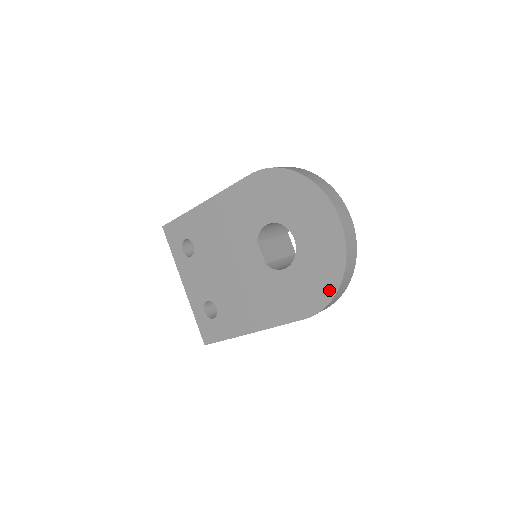
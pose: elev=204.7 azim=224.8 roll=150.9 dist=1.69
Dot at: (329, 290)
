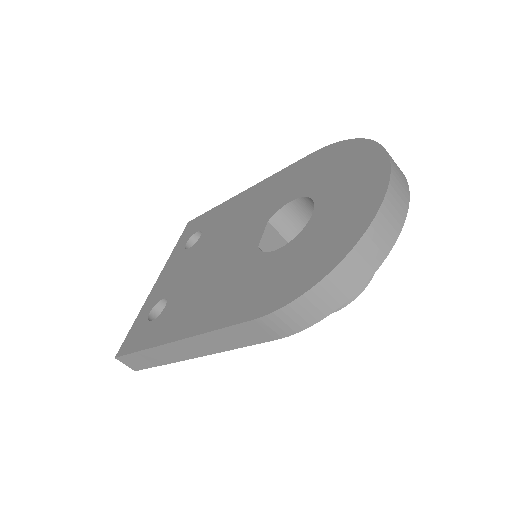
Dot at: (317, 273)
